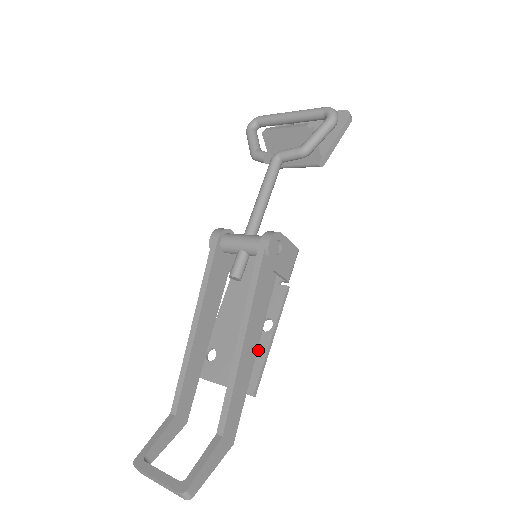
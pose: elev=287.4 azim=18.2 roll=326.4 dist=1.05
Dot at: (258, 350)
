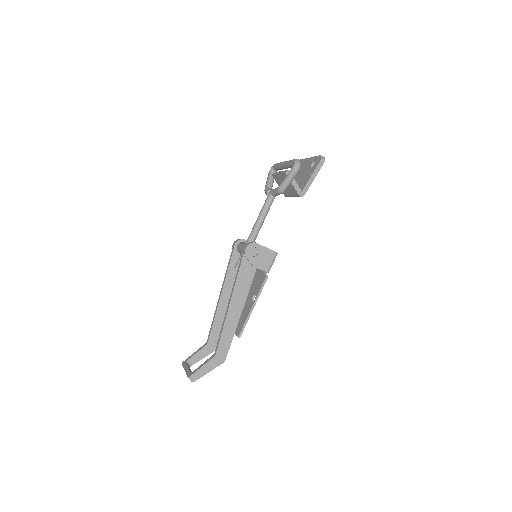
Dot at: (247, 312)
